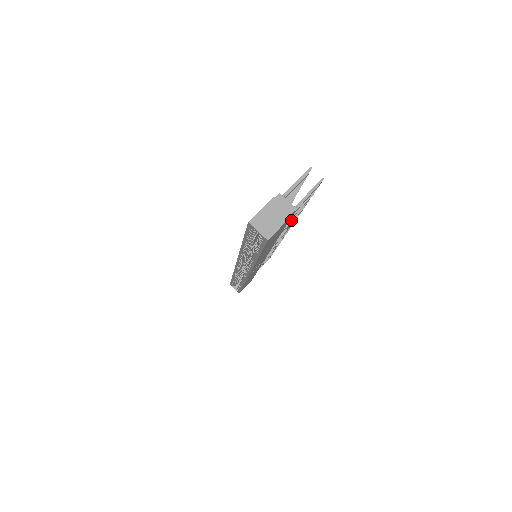
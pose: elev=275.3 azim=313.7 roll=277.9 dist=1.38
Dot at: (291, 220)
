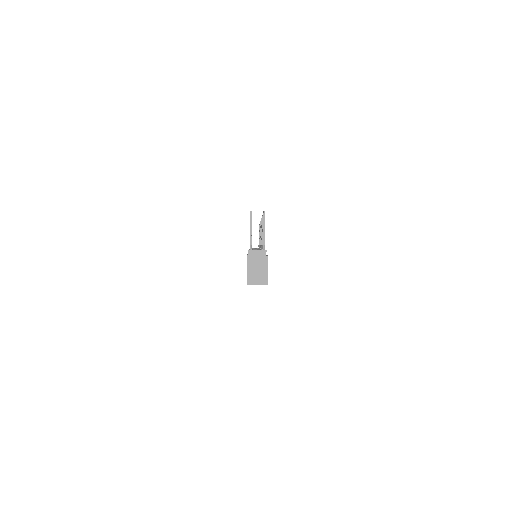
Dot at: occluded
